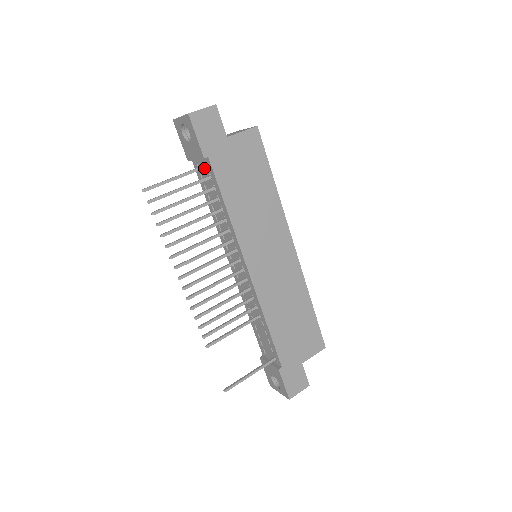
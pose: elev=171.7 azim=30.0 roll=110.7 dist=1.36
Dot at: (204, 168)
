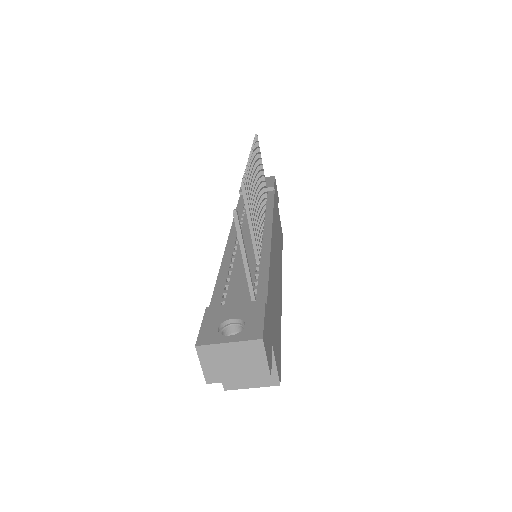
Dot at: occluded
